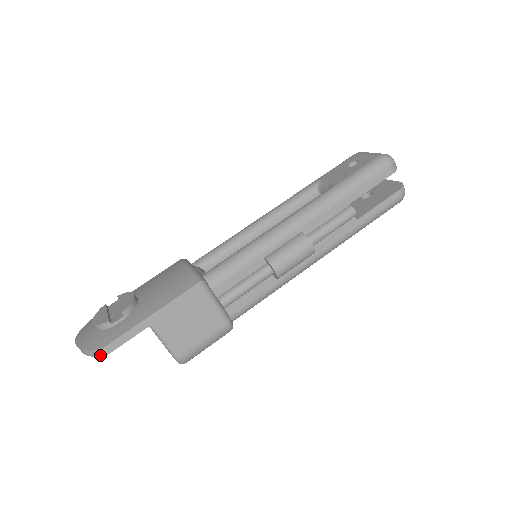
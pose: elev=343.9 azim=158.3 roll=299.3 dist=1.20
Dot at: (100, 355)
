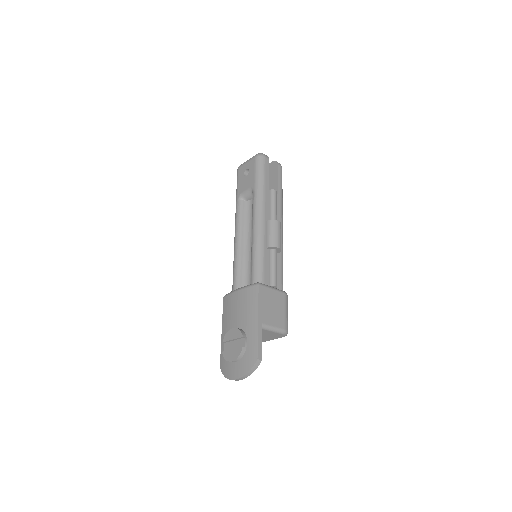
Dot at: (259, 364)
